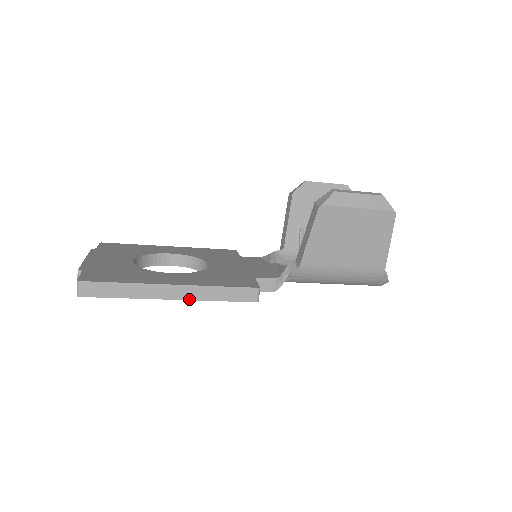
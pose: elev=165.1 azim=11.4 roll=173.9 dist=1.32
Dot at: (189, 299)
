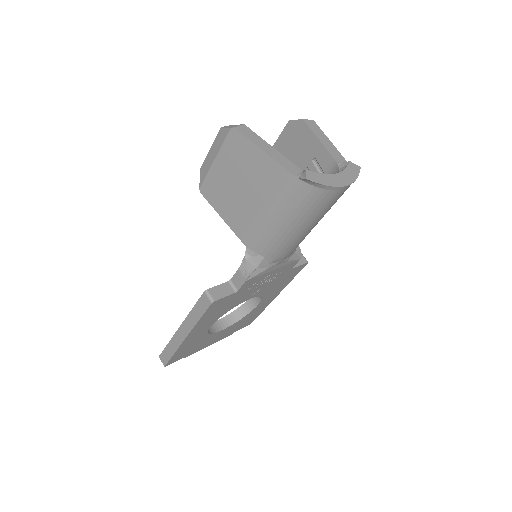
Dot at: (190, 331)
